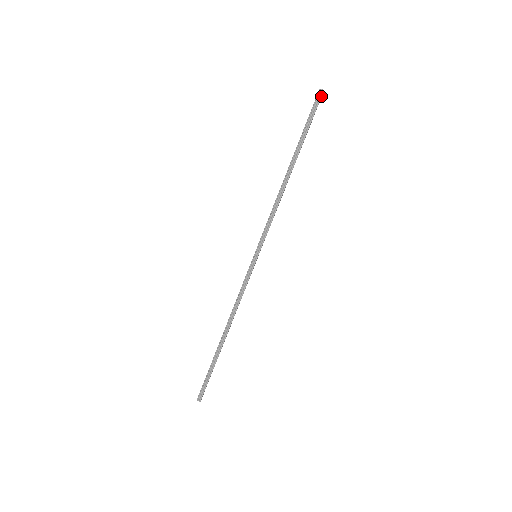
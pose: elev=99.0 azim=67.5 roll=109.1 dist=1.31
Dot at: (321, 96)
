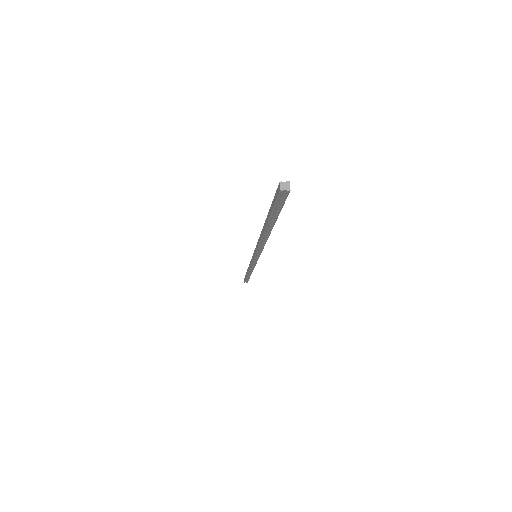
Dot at: occluded
